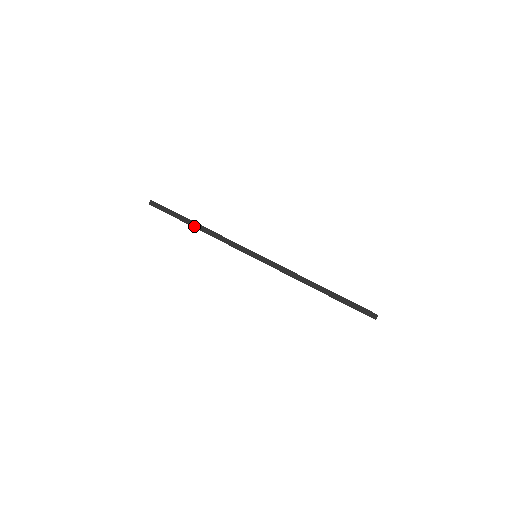
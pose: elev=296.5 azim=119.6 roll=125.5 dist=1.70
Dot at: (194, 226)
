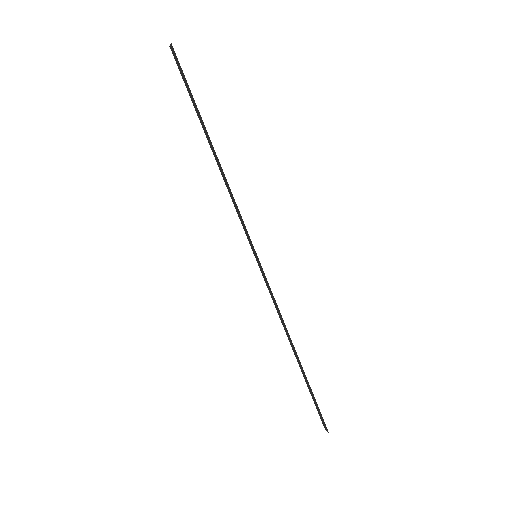
Dot at: (209, 143)
